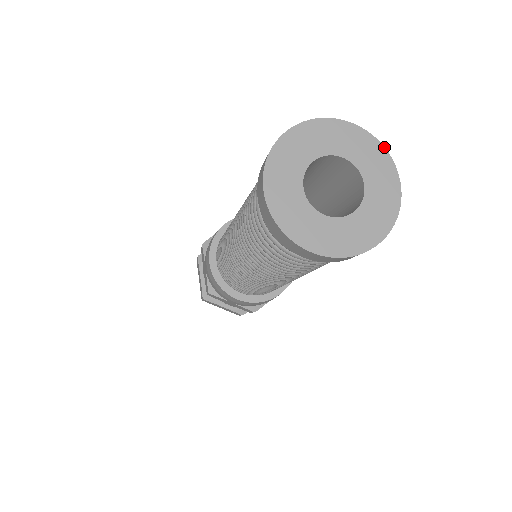
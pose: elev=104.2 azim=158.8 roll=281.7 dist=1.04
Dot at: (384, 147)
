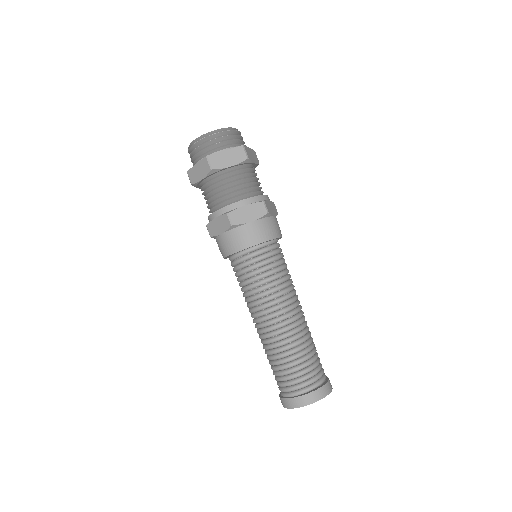
Dot at: occluded
